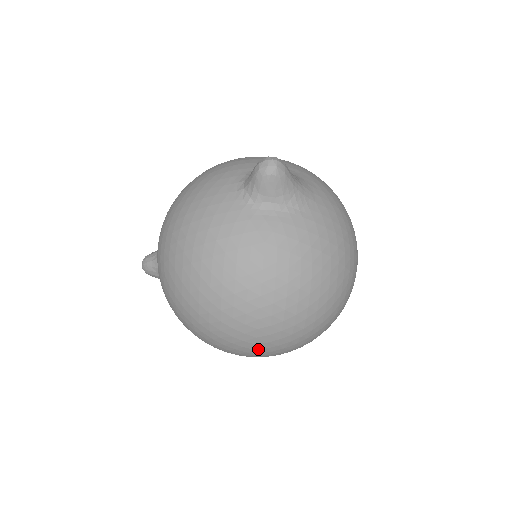
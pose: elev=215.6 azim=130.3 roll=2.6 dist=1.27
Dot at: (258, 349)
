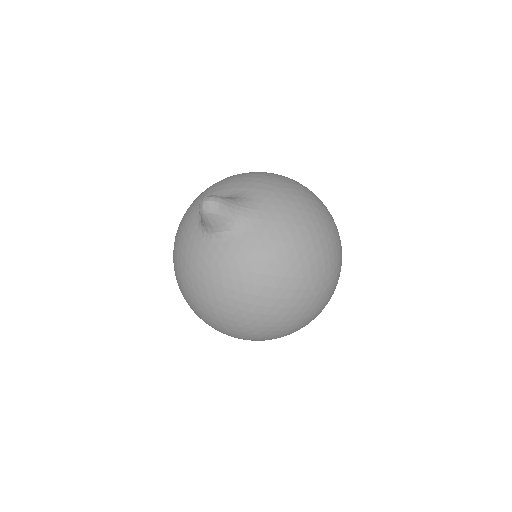
Dot at: (254, 338)
